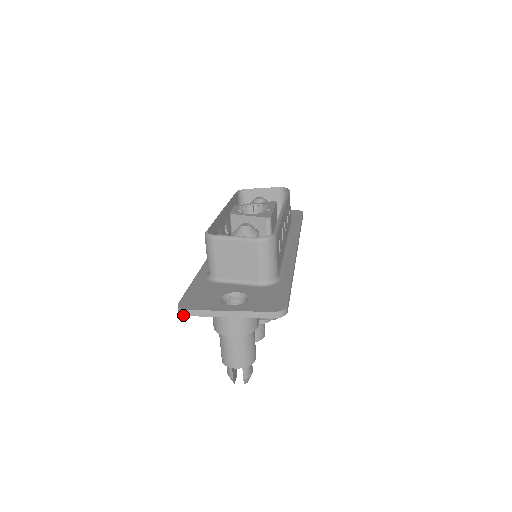
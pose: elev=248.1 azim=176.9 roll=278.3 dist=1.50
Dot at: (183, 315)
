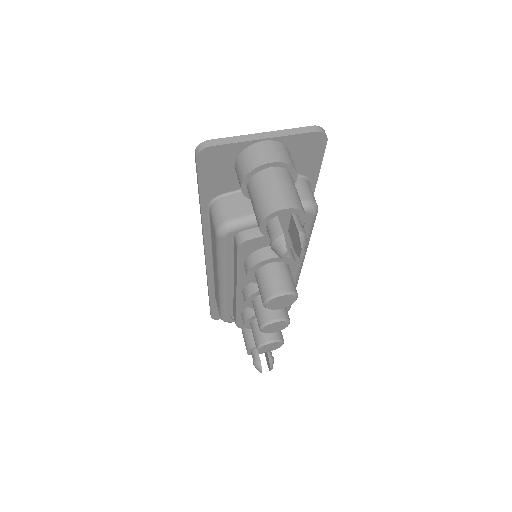
Dot at: (205, 147)
